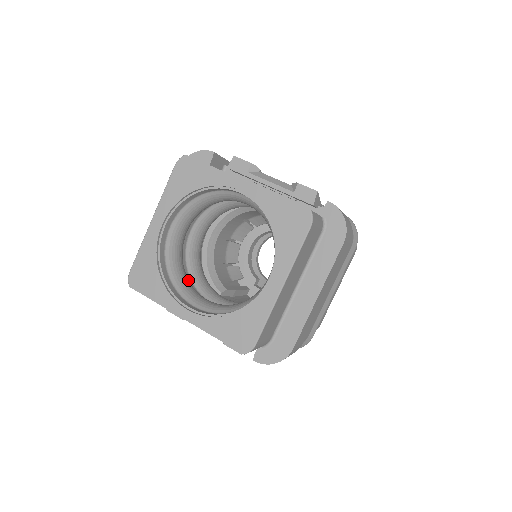
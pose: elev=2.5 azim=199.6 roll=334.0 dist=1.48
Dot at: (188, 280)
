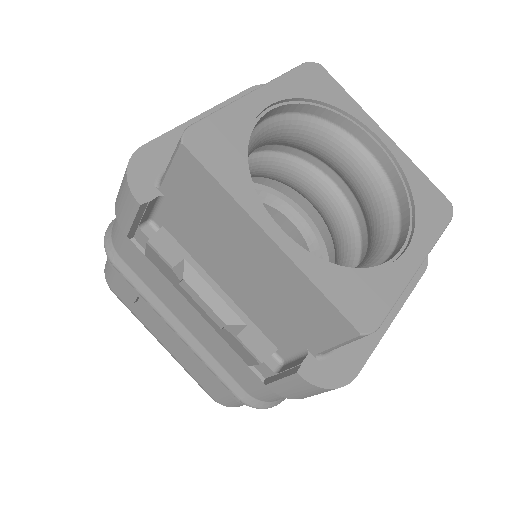
Dot at: occluded
